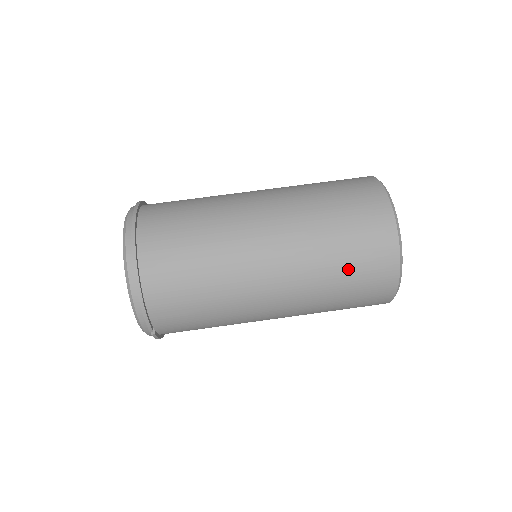
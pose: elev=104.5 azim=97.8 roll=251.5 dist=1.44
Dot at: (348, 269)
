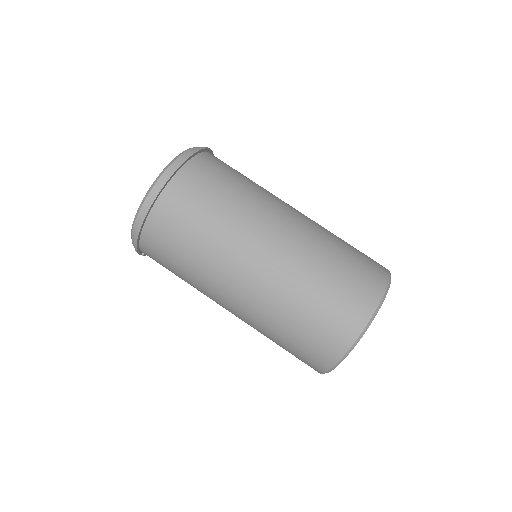
Dot at: (290, 341)
